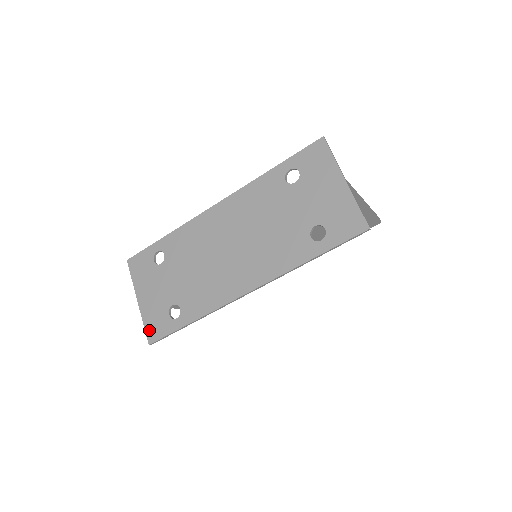
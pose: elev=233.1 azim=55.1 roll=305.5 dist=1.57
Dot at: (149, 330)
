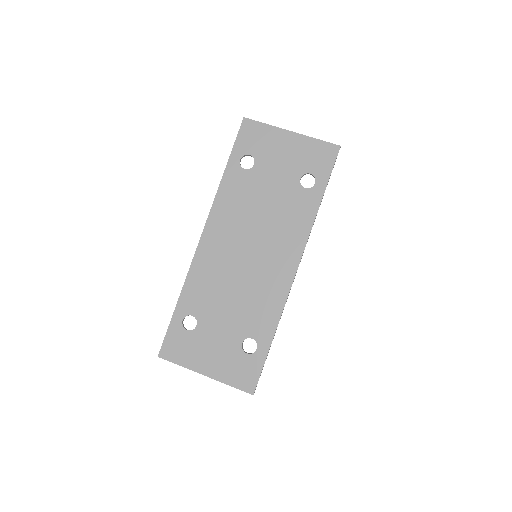
Dot at: (241, 384)
